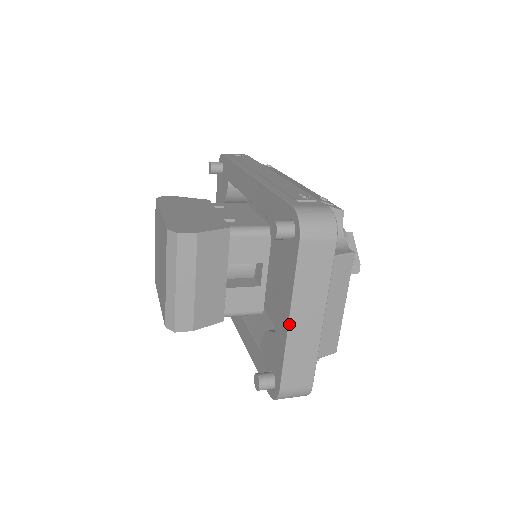
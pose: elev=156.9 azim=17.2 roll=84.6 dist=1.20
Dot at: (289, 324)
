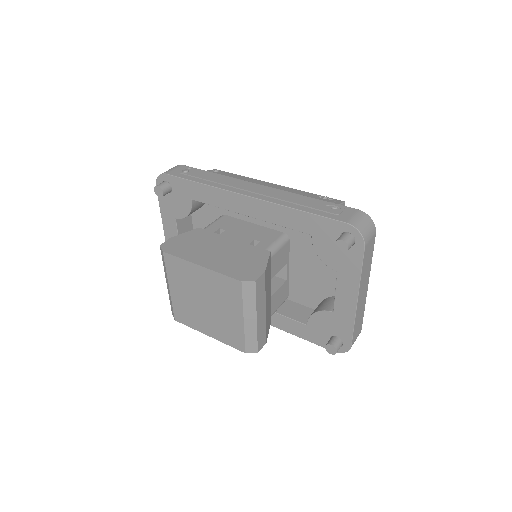
Dot at: (357, 302)
